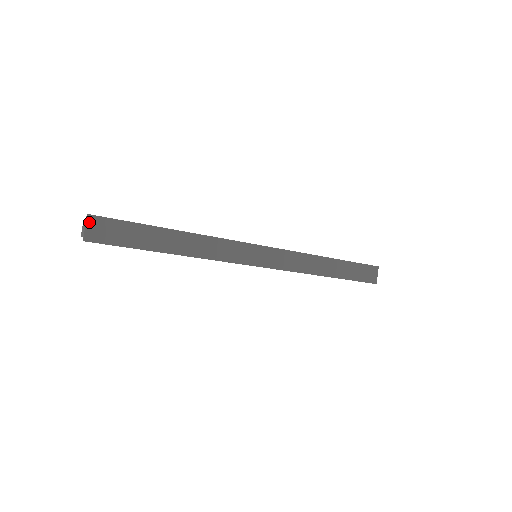
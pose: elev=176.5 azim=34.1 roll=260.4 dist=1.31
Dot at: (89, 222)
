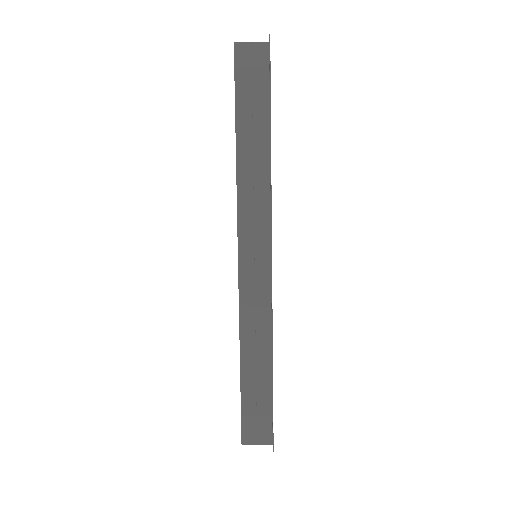
Dot at: occluded
